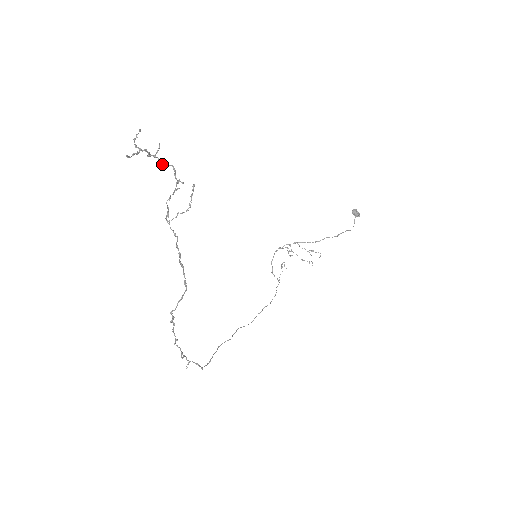
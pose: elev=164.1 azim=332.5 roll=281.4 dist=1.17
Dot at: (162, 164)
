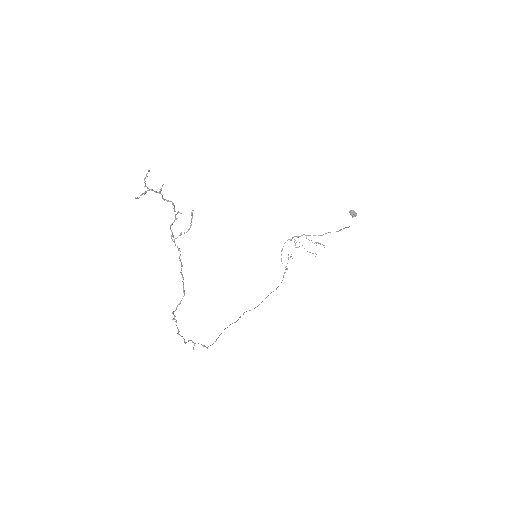
Dot at: (164, 200)
